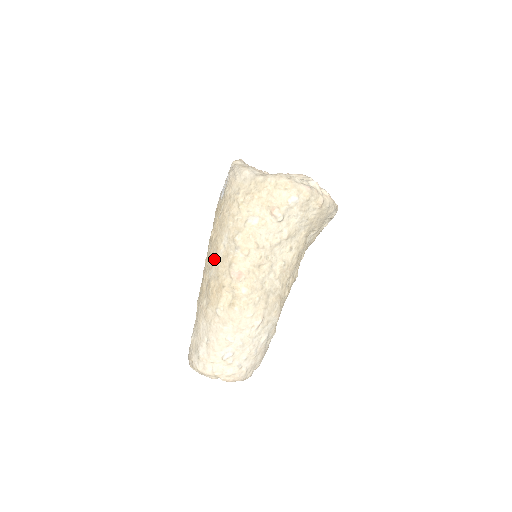
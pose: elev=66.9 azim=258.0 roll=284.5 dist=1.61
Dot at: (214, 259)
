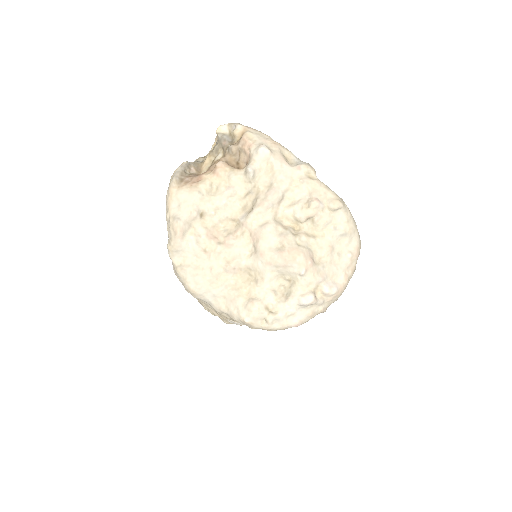
Dot at: occluded
